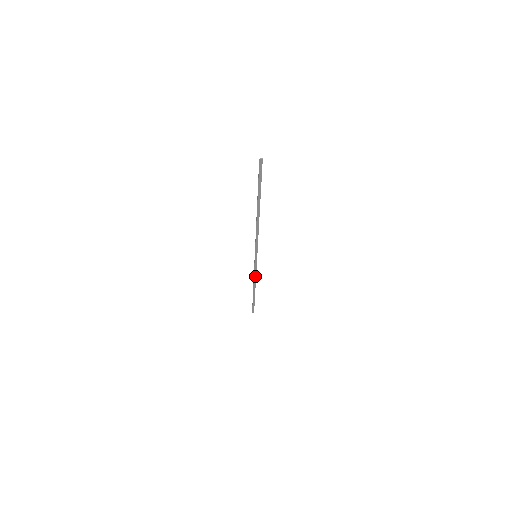
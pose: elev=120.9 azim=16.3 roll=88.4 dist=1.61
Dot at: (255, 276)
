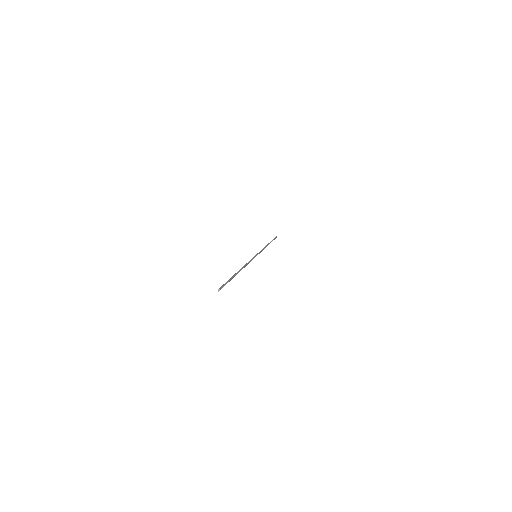
Dot at: (263, 249)
